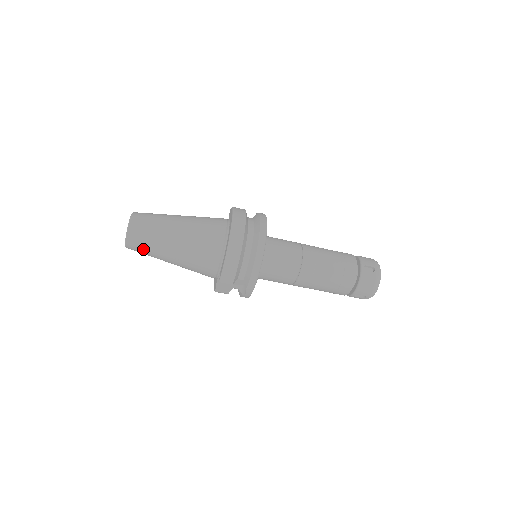
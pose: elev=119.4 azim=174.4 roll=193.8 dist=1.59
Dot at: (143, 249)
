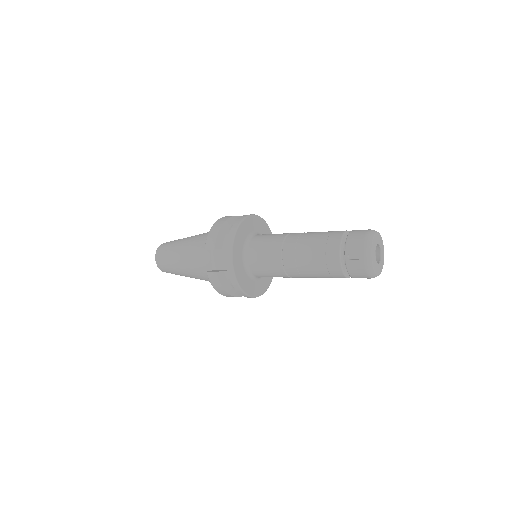
Dot at: (165, 256)
